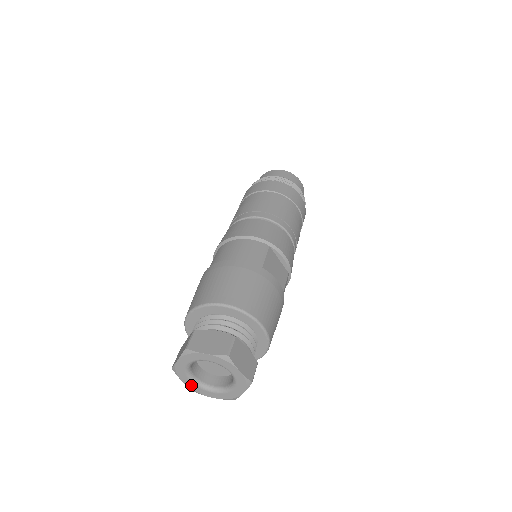
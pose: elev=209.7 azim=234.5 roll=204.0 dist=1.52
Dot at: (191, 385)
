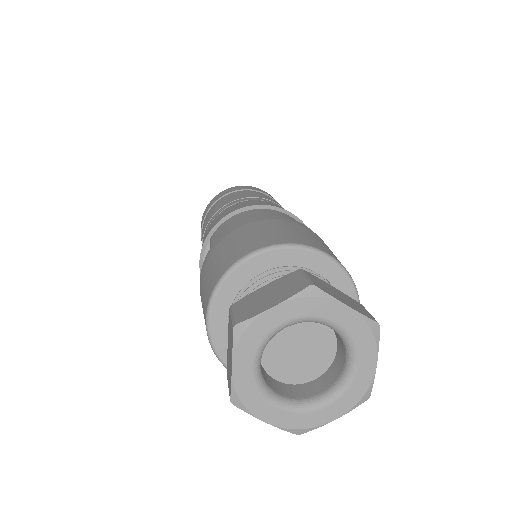
Dot at: (244, 378)
